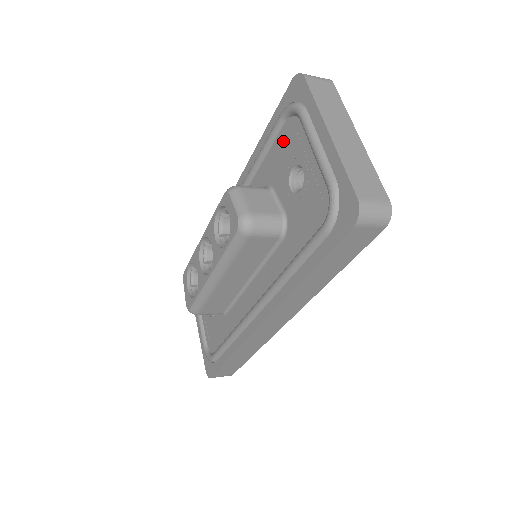
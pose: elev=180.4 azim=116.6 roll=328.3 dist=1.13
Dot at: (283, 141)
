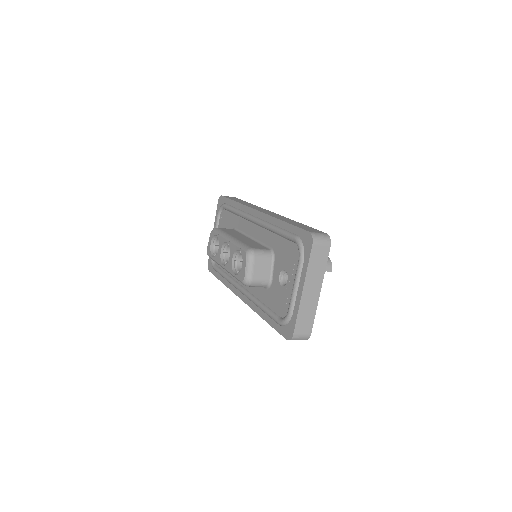
Dot at: (289, 249)
